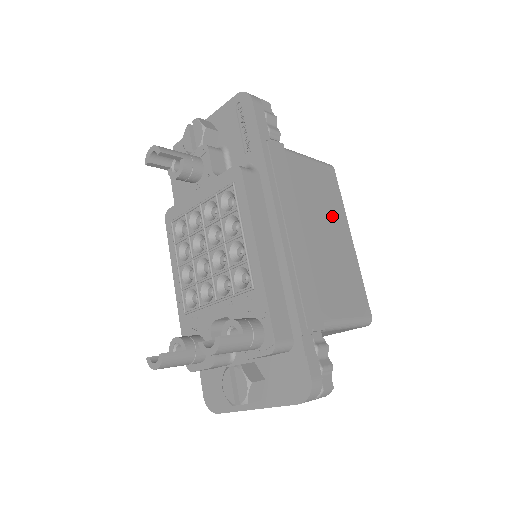
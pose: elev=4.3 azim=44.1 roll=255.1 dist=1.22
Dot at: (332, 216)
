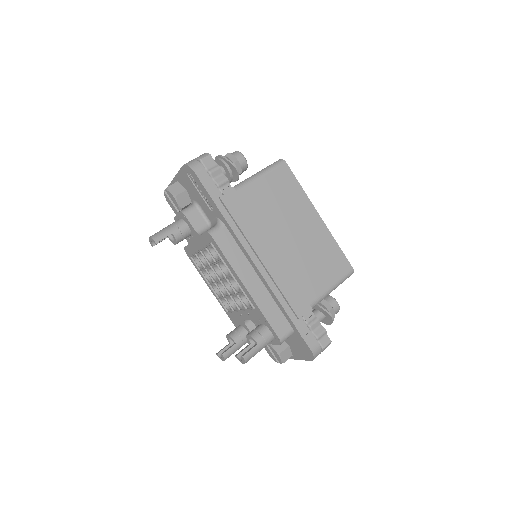
Dot at: (296, 212)
